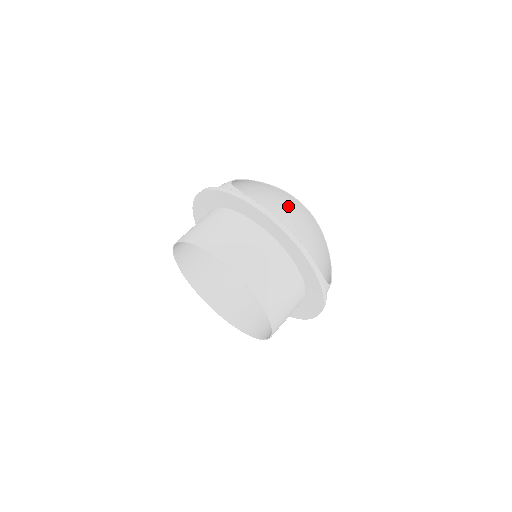
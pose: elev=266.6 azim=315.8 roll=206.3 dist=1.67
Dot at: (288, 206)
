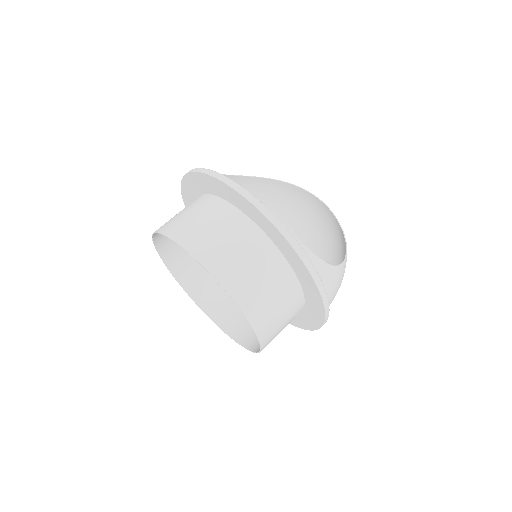
Dot at: (300, 202)
